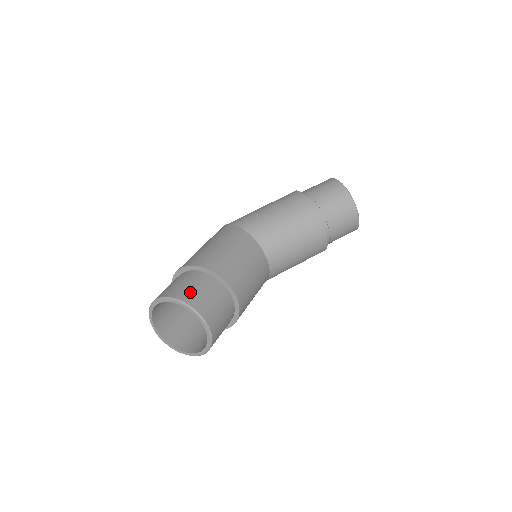
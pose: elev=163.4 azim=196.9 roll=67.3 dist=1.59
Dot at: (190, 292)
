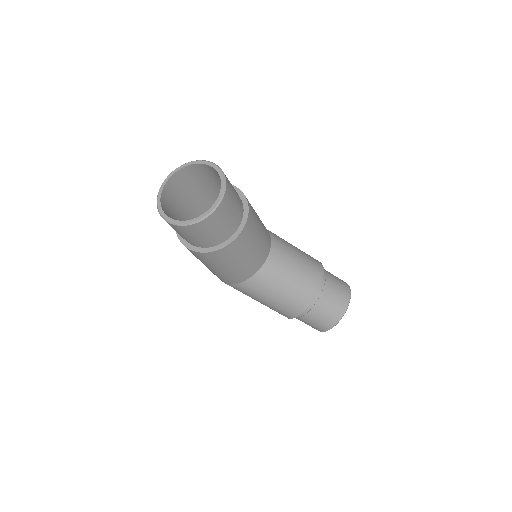
Dot at: occluded
